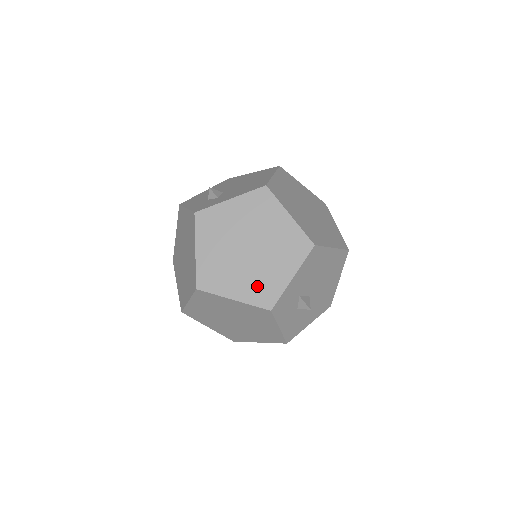
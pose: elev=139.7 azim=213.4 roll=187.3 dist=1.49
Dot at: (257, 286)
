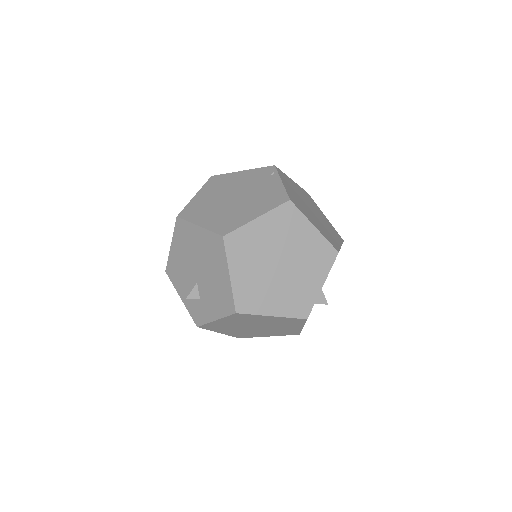
Dot at: (280, 332)
